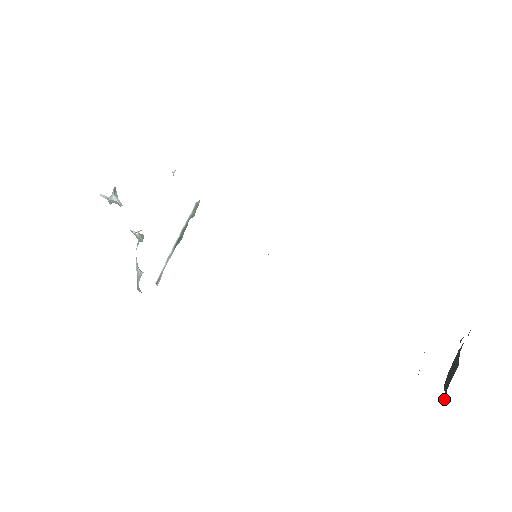
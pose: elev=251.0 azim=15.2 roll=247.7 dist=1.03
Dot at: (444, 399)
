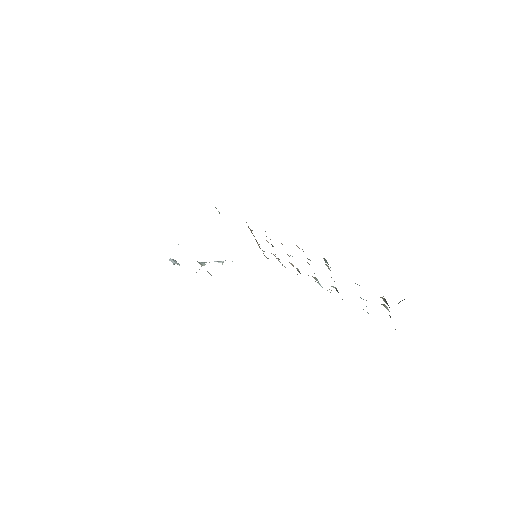
Dot at: occluded
